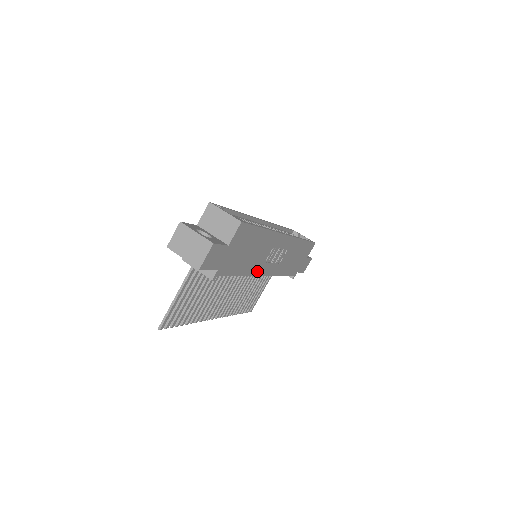
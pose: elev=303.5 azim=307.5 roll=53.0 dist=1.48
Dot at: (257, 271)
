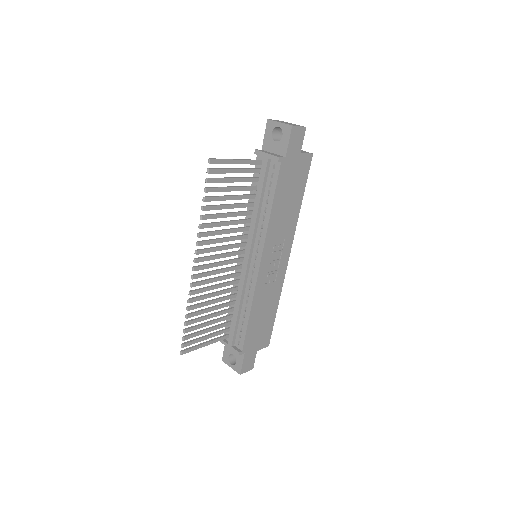
Dot at: (268, 240)
